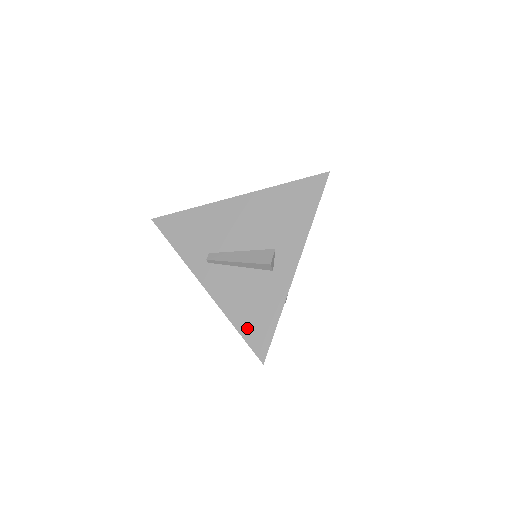
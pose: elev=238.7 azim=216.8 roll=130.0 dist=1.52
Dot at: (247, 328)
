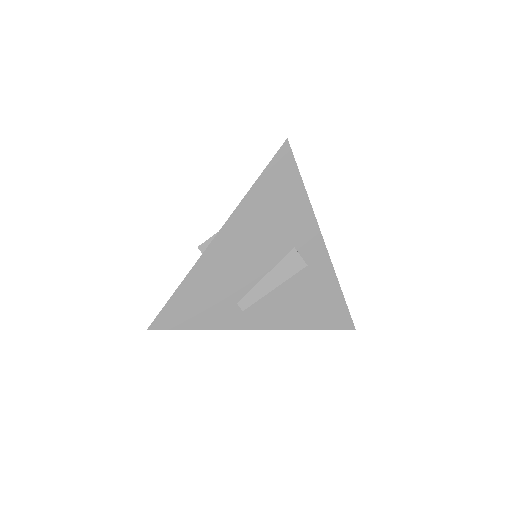
Dot at: (322, 321)
